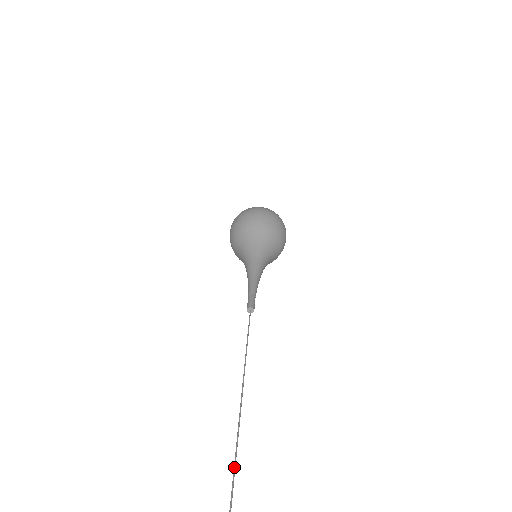
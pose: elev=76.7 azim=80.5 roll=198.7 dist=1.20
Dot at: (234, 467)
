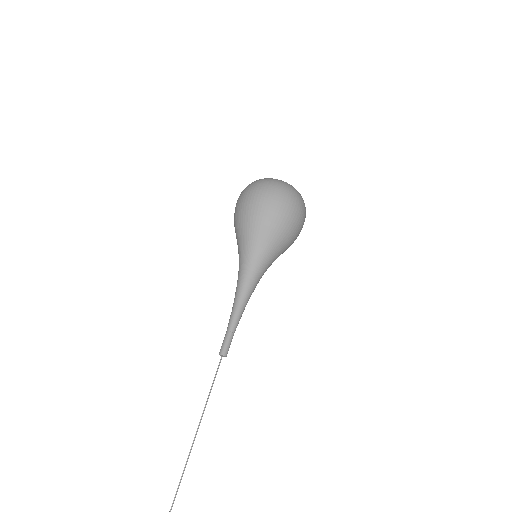
Dot at: out of frame
